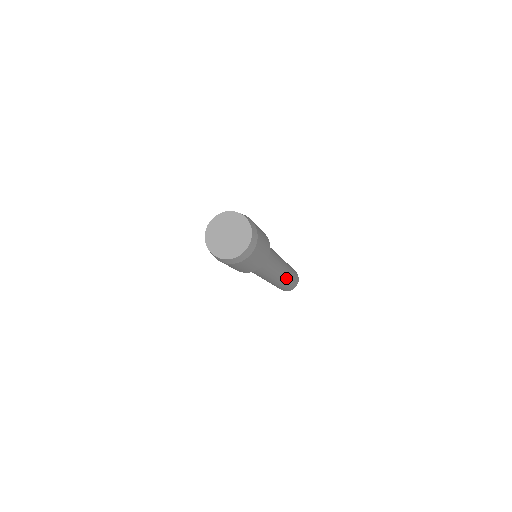
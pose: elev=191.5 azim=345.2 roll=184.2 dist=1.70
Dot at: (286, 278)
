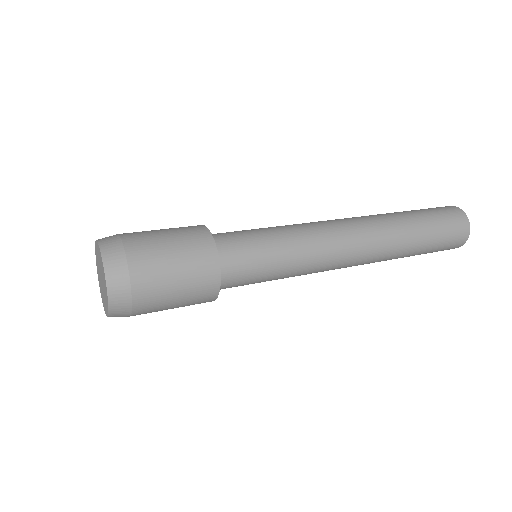
Dot at: (387, 258)
